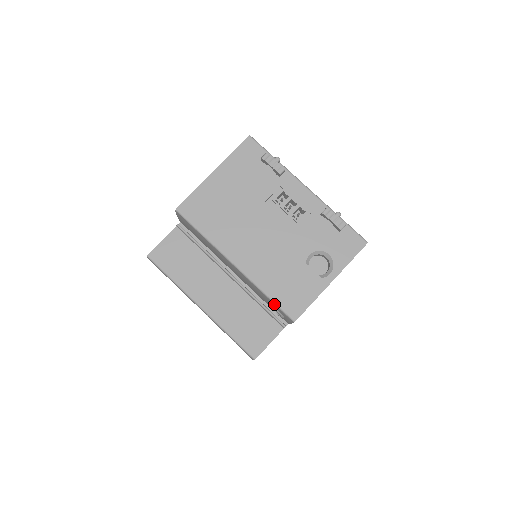
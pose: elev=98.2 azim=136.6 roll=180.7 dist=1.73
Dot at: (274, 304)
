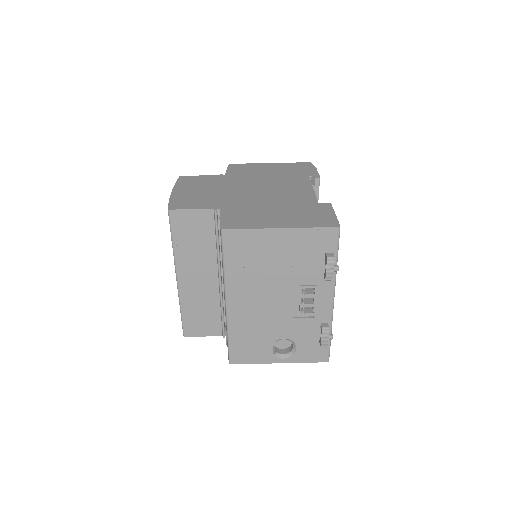
Dot at: (228, 344)
